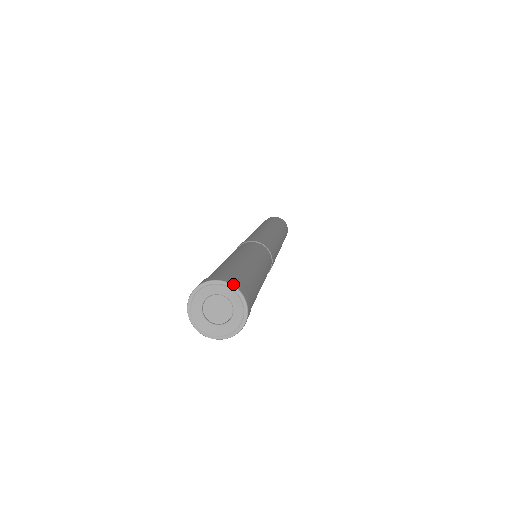
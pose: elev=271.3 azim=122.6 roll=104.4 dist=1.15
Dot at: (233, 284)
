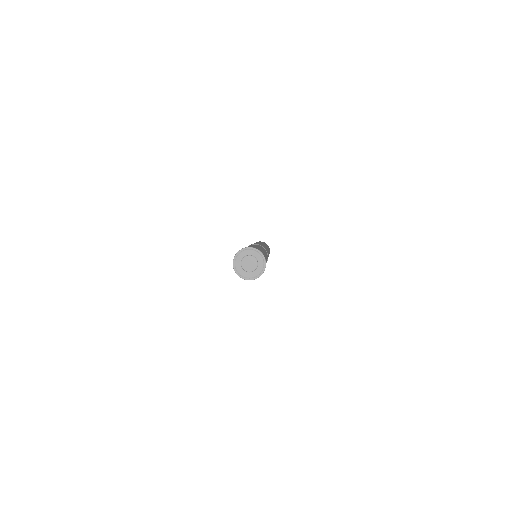
Dot at: (248, 247)
